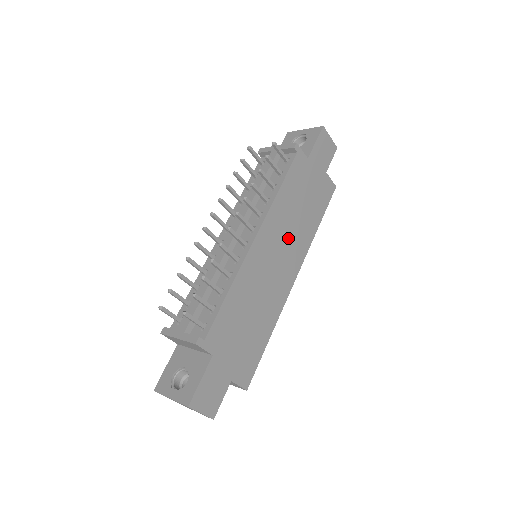
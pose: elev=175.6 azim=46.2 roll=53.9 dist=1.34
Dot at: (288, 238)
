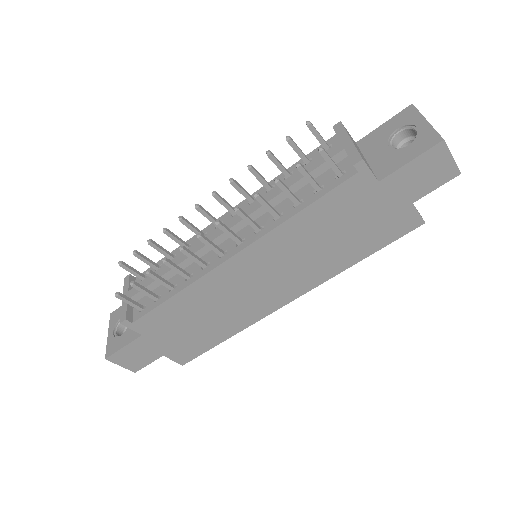
Dot at: (293, 264)
